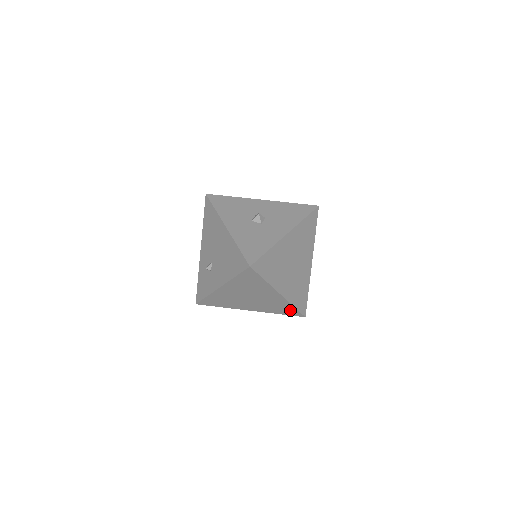
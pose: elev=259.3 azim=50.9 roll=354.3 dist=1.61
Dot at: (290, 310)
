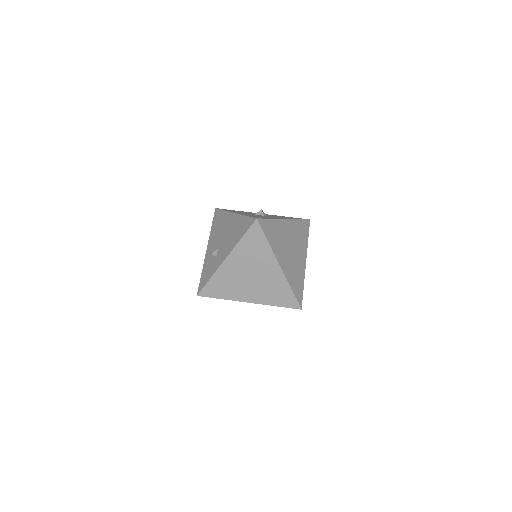
Dot at: (287, 297)
